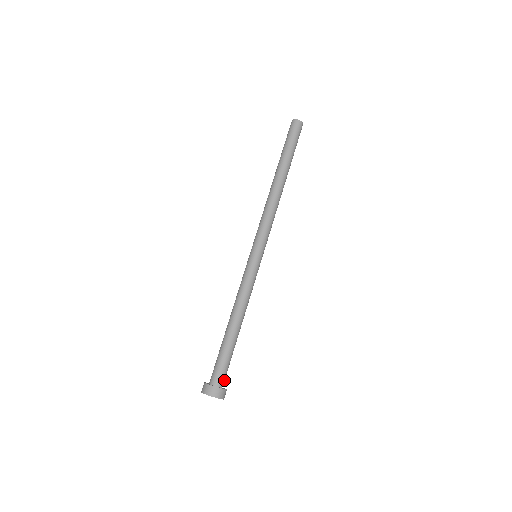
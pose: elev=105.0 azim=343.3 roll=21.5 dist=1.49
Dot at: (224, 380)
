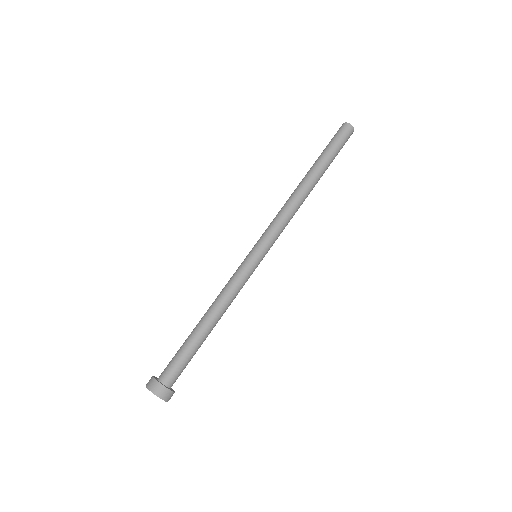
Dot at: (175, 381)
